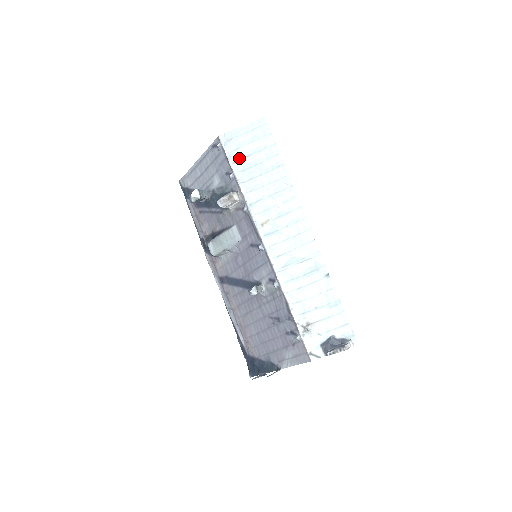
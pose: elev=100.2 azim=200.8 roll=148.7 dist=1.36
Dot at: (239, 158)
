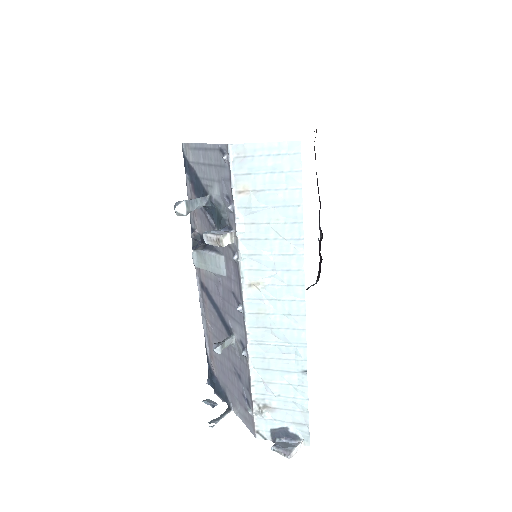
Dot at: (247, 188)
